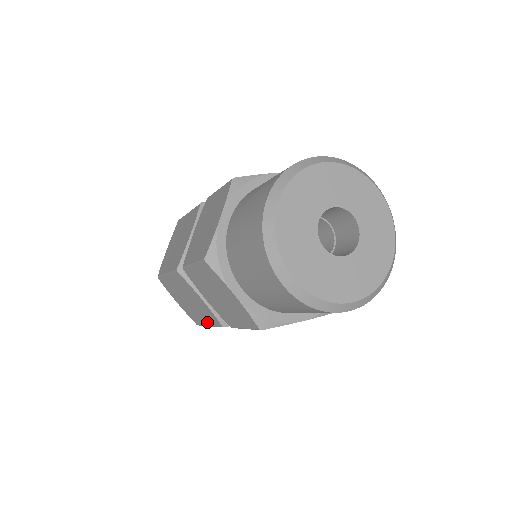
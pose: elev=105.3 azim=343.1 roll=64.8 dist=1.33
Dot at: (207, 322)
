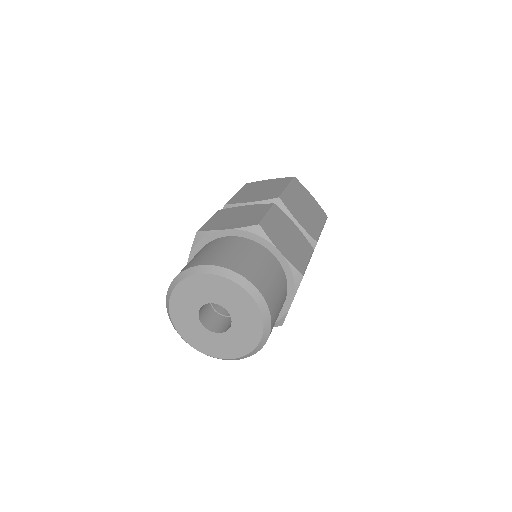
Dot at: occluded
